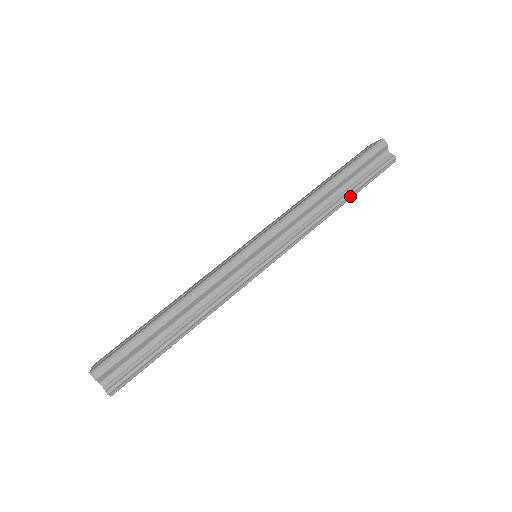
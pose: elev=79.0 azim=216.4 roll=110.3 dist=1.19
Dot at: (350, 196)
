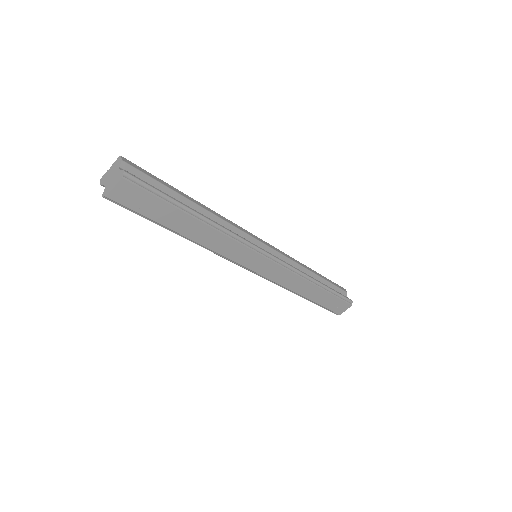
Dot at: (325, 288)
